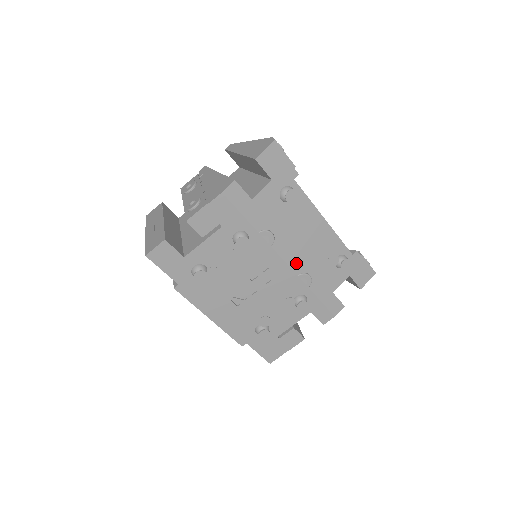
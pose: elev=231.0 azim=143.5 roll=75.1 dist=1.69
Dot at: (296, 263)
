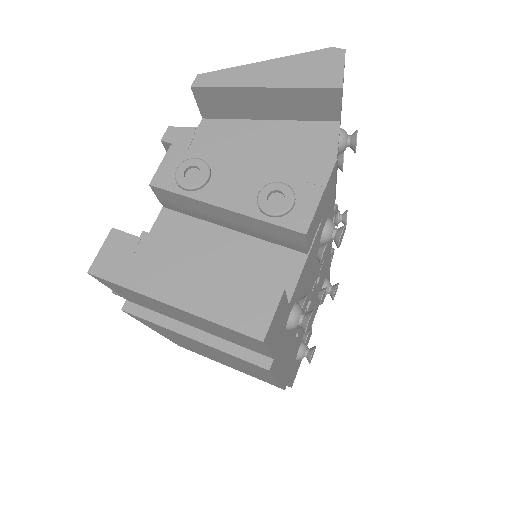
Dot at: occluded
